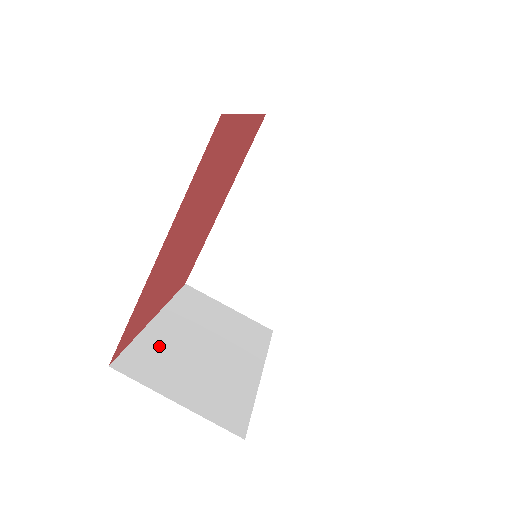
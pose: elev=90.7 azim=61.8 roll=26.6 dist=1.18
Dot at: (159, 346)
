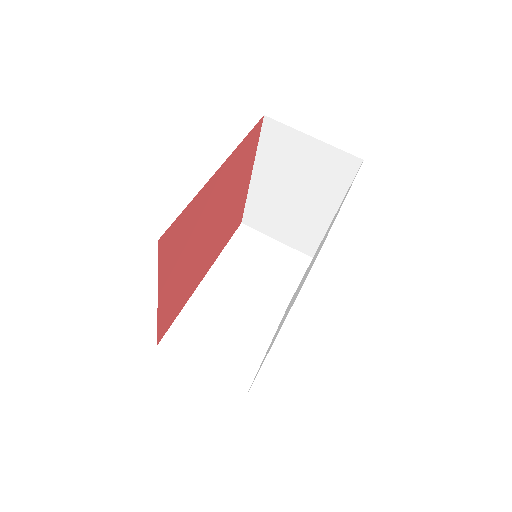
Dot at: occluded
